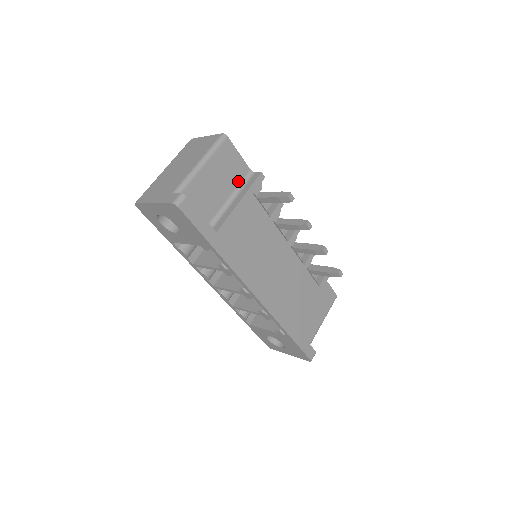
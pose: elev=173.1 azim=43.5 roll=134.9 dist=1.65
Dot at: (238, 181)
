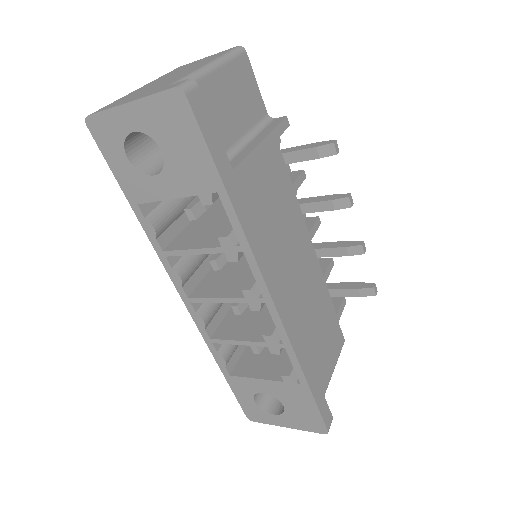
Dot at: (254, 121)
